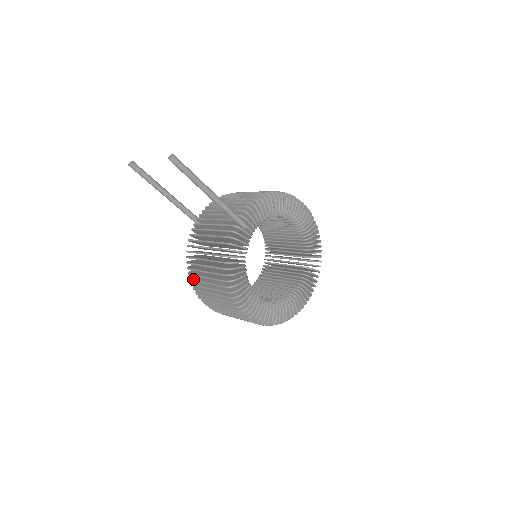
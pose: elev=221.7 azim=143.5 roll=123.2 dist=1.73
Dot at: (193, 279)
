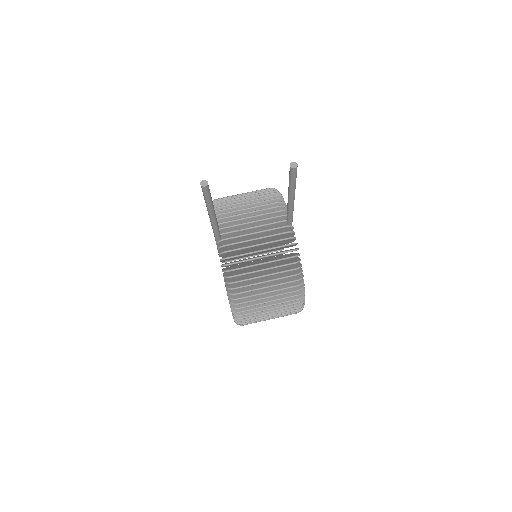
Dot at: (241, 297)
